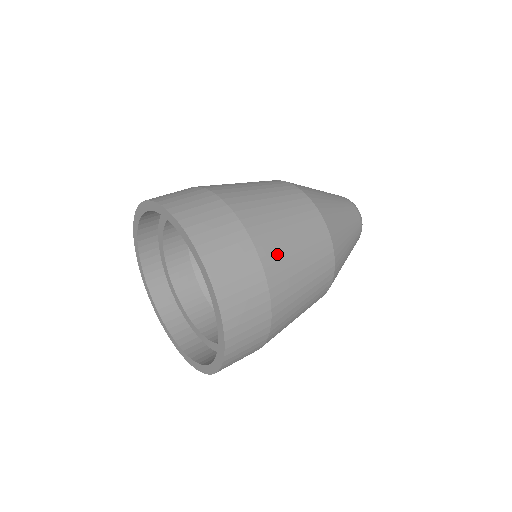
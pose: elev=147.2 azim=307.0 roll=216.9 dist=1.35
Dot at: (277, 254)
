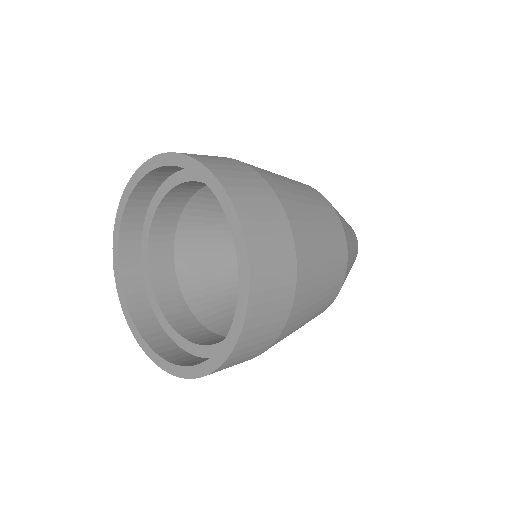
Dot at: (309, 259)
